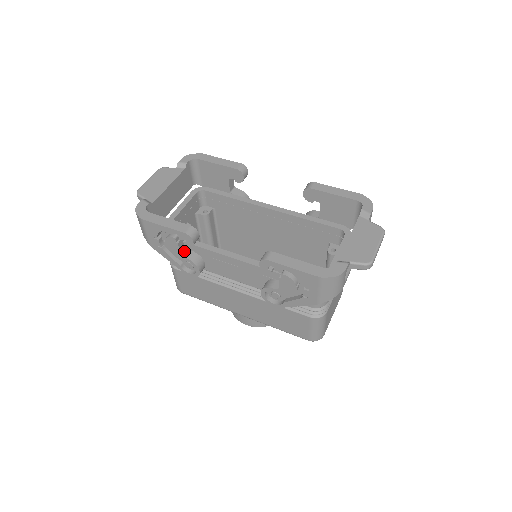
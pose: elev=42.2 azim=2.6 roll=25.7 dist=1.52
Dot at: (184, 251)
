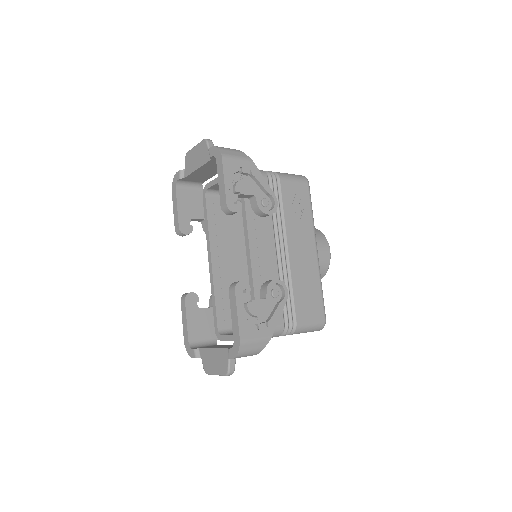
Dot at: (203, 220)
